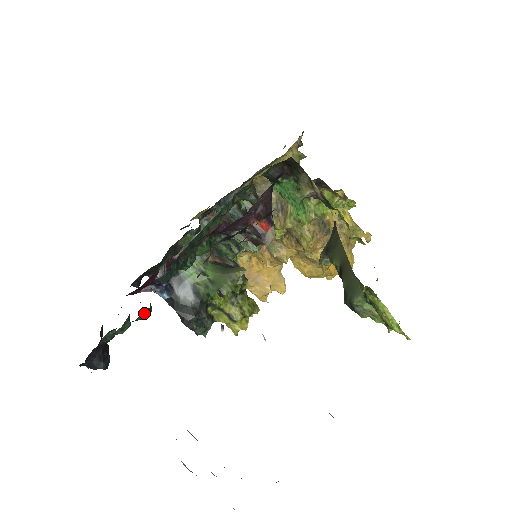
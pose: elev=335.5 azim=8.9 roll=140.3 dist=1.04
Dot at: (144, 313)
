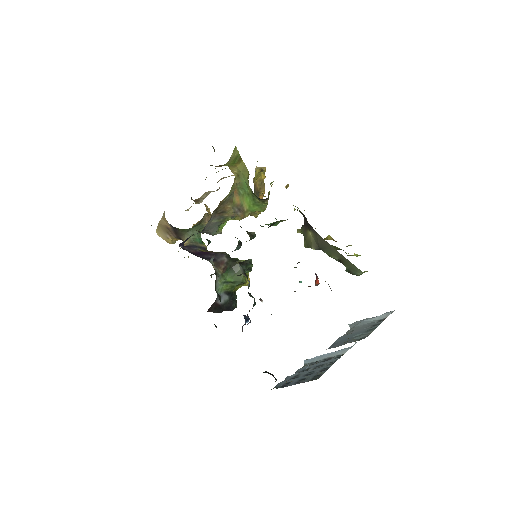
Dot at: occluded
